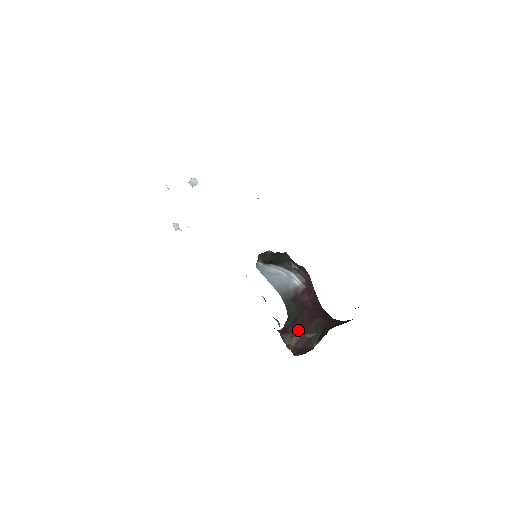
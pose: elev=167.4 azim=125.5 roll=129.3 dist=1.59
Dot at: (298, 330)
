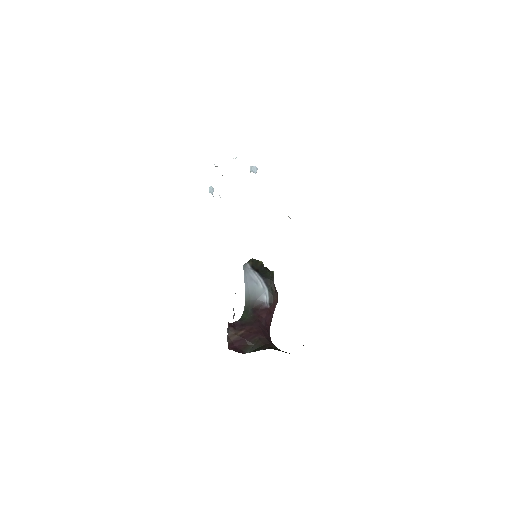
Dot at: (243, 332)
